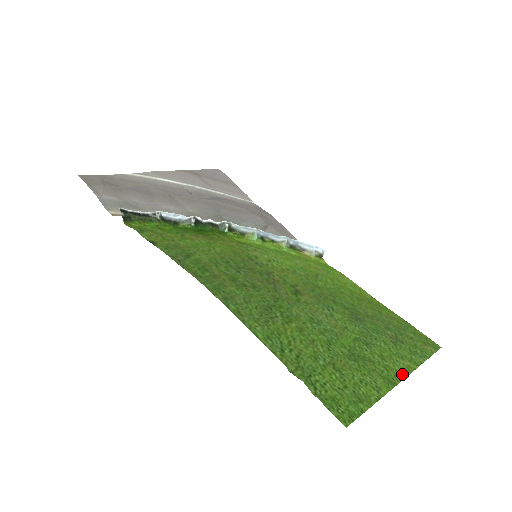
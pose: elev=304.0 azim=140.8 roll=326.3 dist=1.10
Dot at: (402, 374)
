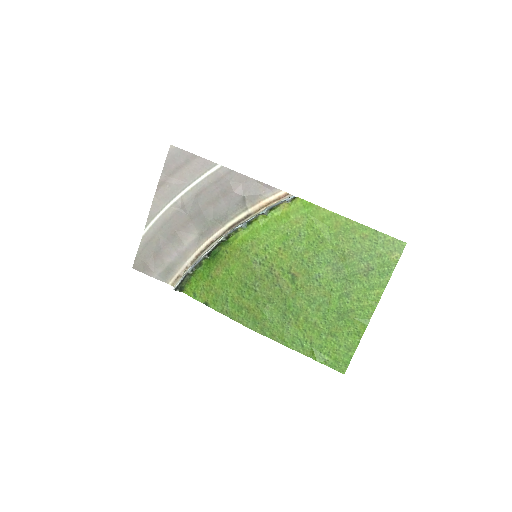
Dot at: (373, 307)
